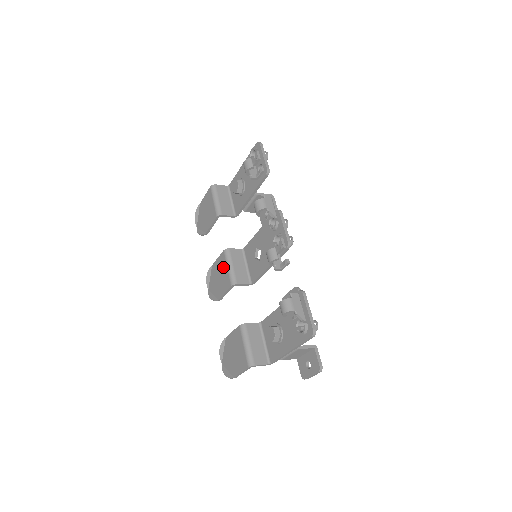
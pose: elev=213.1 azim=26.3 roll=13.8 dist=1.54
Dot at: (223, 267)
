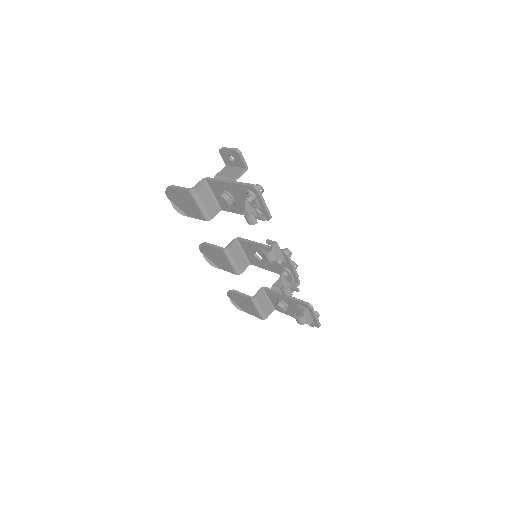
Dot at: (223, 258)
